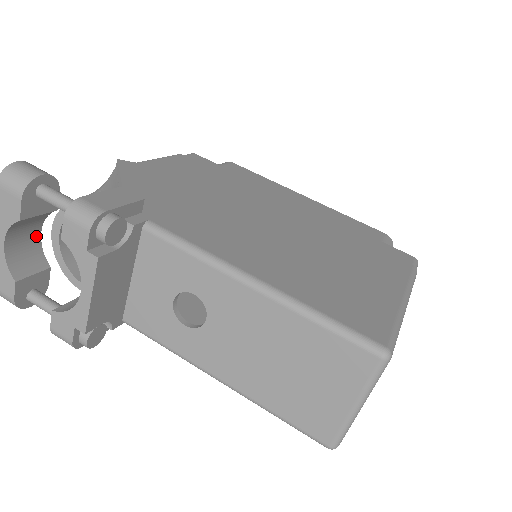
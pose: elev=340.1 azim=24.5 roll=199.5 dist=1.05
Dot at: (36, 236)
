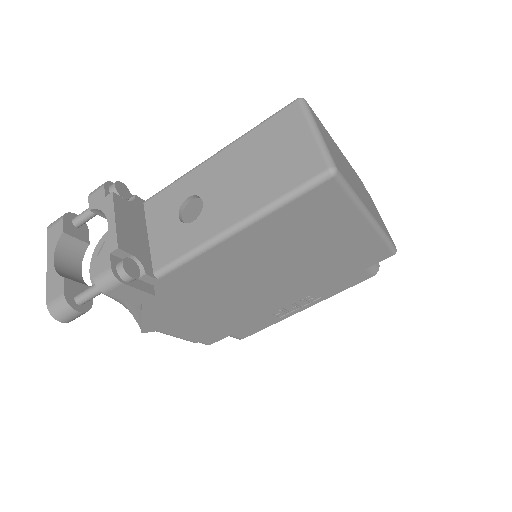
Dot at: (78, 272)
